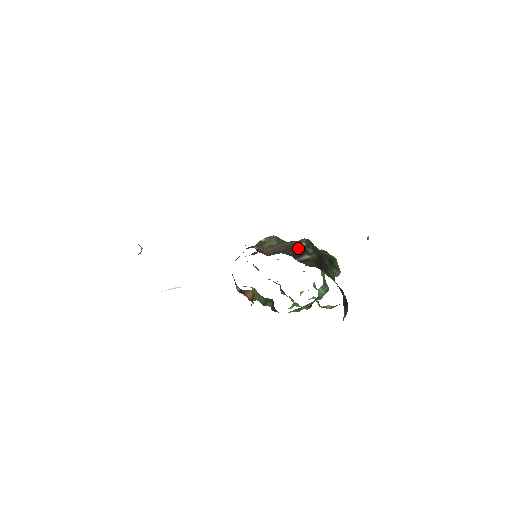
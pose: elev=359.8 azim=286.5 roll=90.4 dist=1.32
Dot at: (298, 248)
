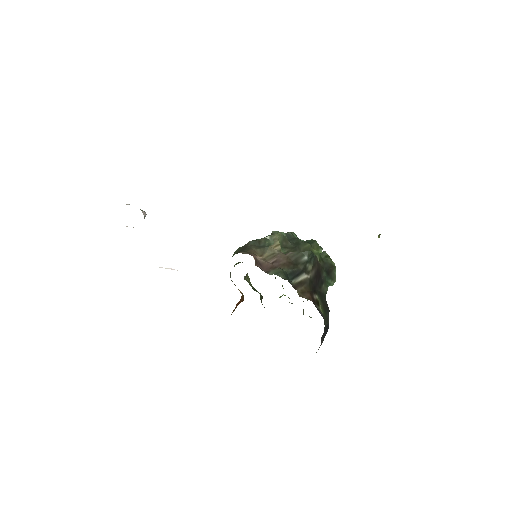
Dot at: (298, 263)
